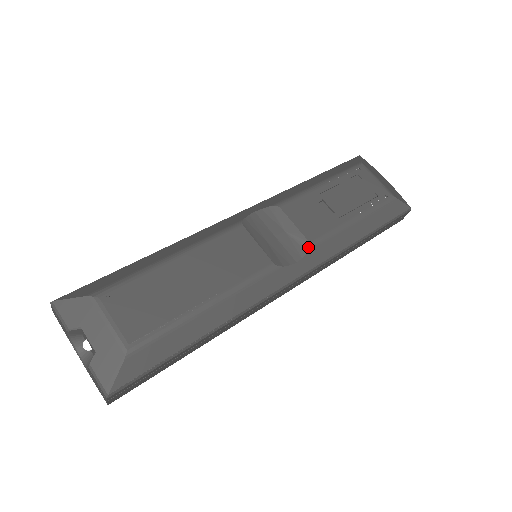
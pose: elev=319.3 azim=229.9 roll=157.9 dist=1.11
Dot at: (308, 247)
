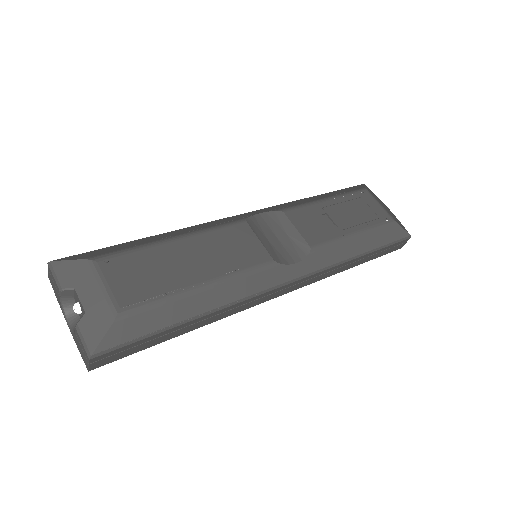
Dot at: (308, 251)
